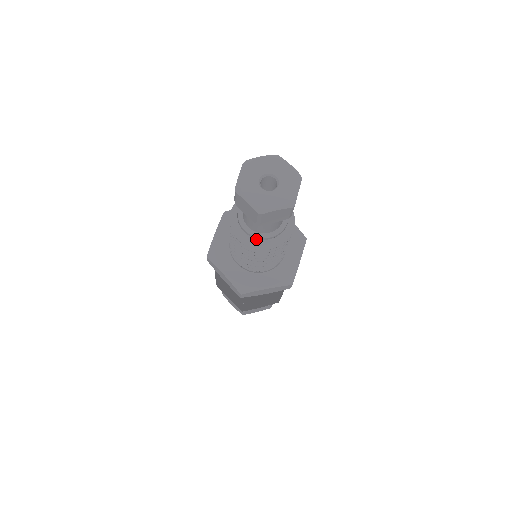
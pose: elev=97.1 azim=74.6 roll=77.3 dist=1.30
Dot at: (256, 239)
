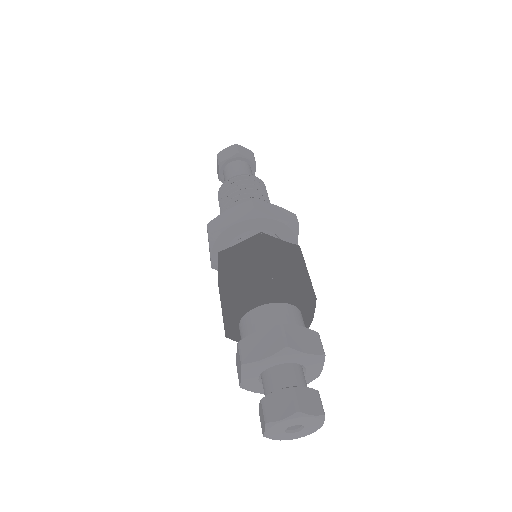
Dot at: occluded
